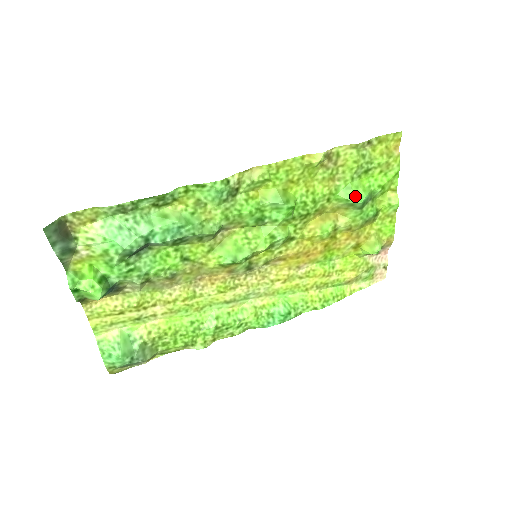
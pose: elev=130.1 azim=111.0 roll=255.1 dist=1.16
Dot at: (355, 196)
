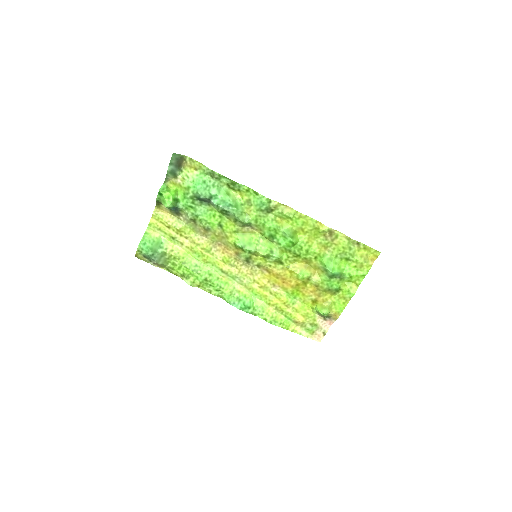
Dot at: (331, 267)
